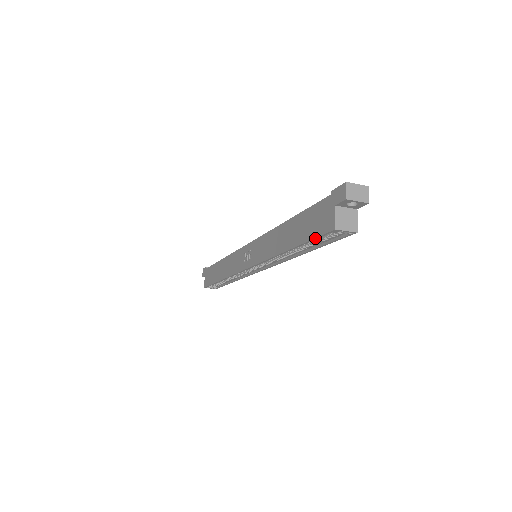
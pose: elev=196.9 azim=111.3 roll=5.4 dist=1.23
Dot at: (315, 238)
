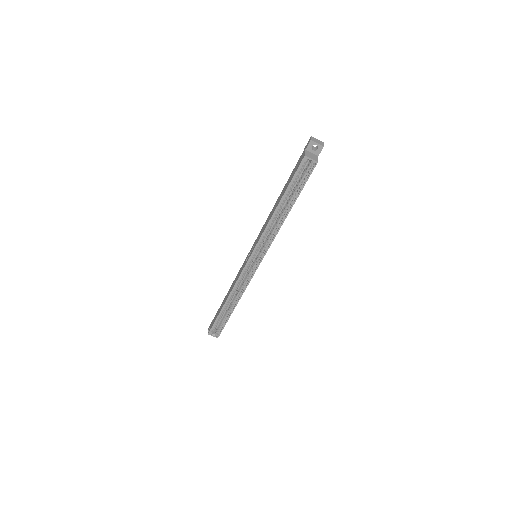
Dot at: (294, 175)
